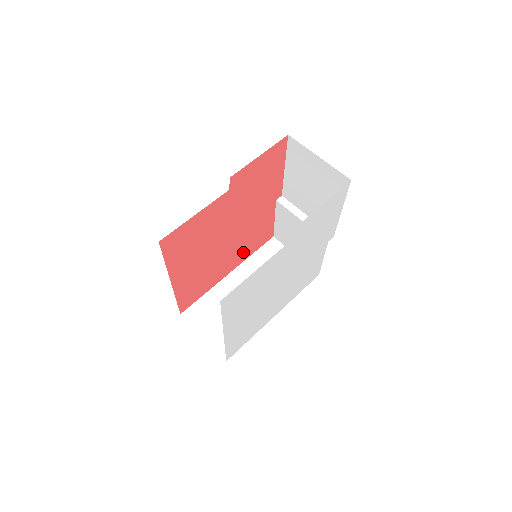
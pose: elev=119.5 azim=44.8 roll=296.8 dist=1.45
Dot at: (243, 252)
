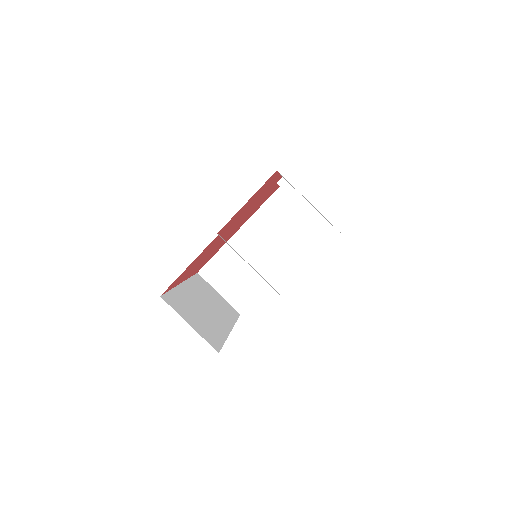
Dot at: (249, 216)
